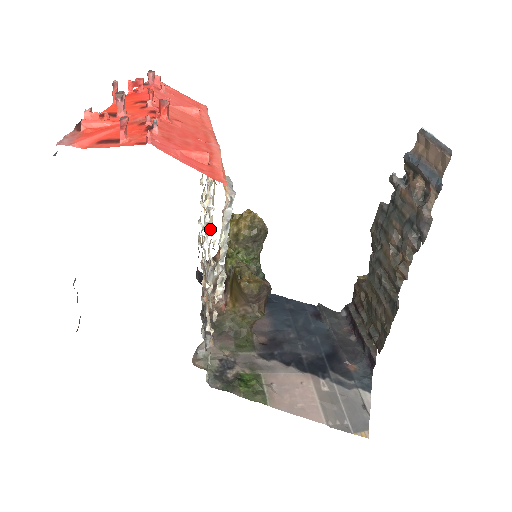
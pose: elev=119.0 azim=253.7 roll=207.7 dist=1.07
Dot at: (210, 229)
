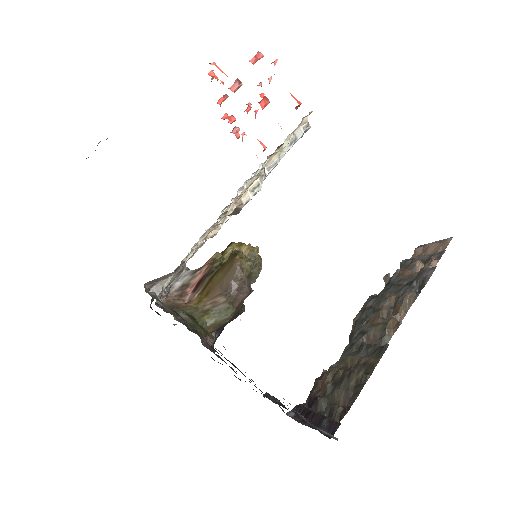
Dot at: (245, 188)
